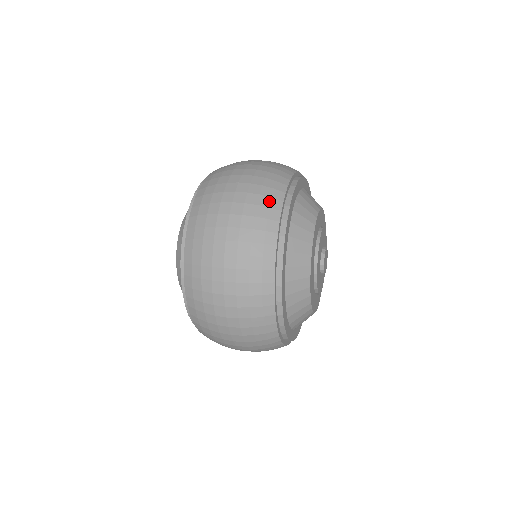
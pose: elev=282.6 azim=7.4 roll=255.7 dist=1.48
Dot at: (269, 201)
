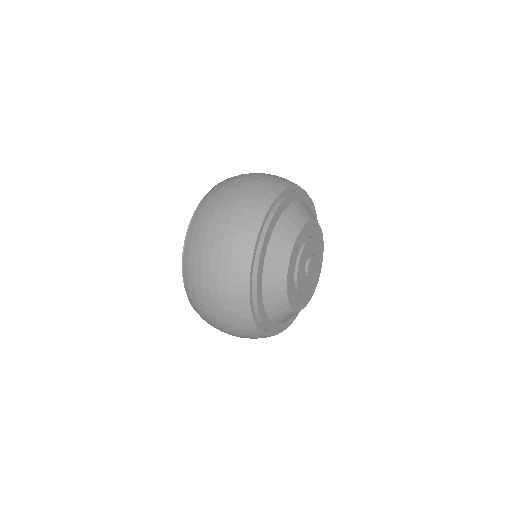
Dot at: (238, 297)
